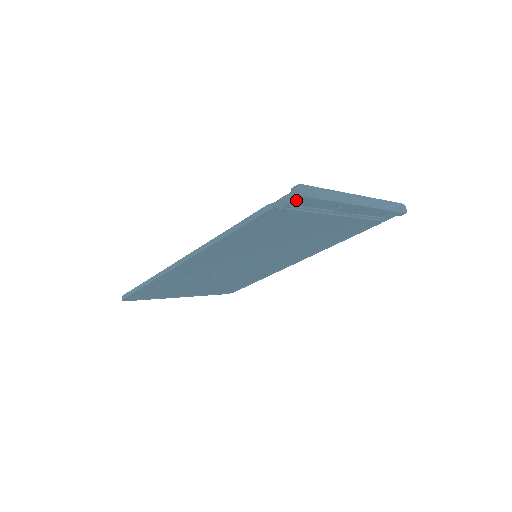
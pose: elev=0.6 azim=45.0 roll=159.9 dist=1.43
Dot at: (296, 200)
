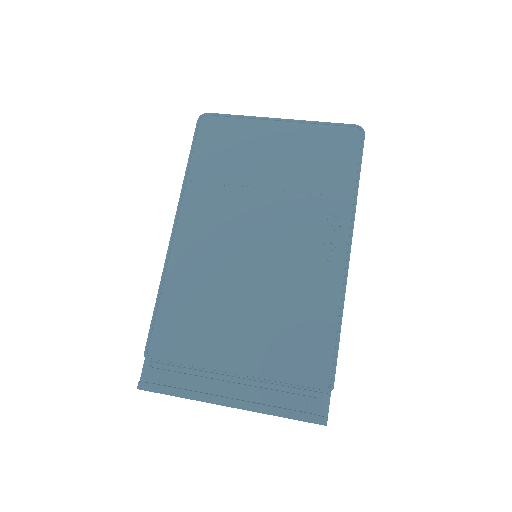
Dot at: occluded
